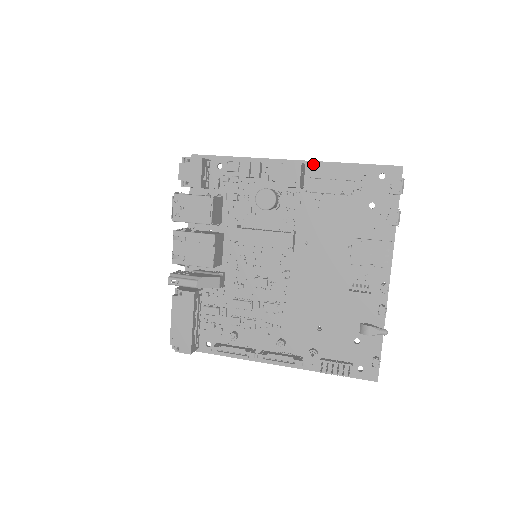
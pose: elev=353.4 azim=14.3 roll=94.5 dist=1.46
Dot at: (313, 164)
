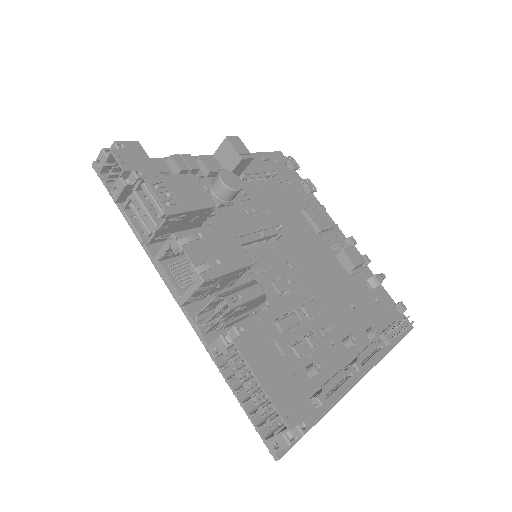
Dot at: occluded
